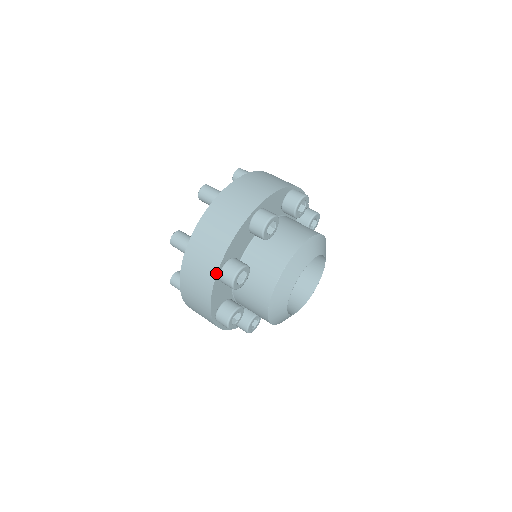
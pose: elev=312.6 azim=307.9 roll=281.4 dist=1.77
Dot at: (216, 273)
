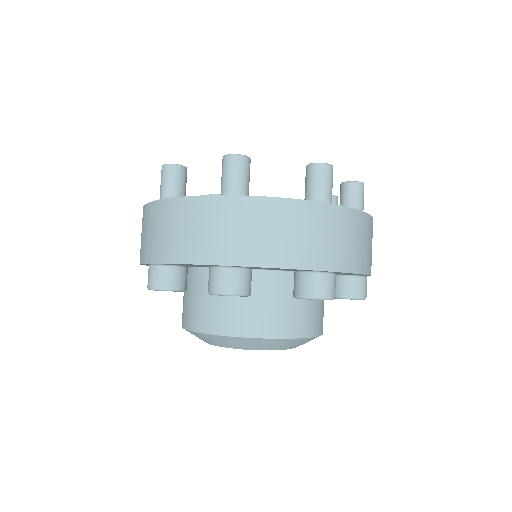
Dot at: (145, 262)
